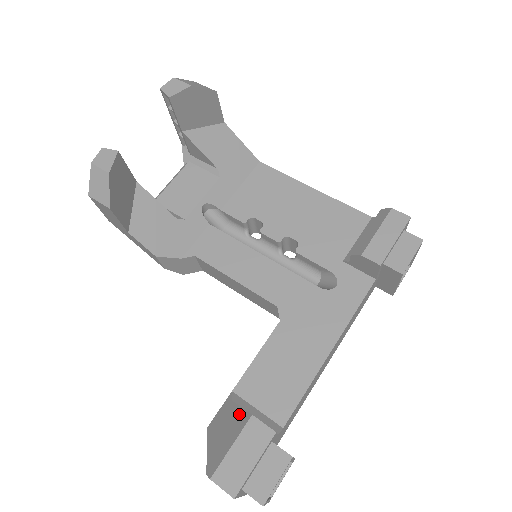
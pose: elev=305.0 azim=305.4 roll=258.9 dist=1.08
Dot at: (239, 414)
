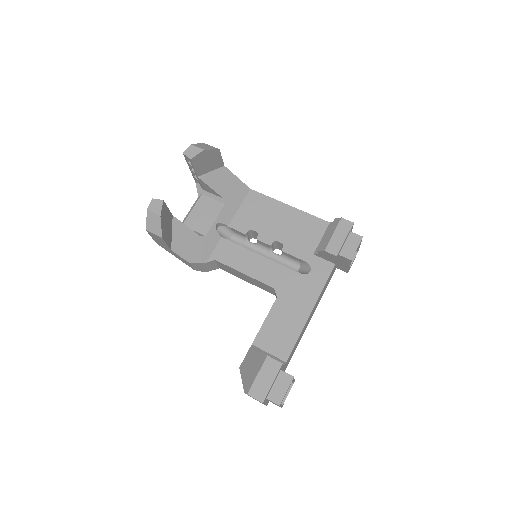
Dot at: (259, 356)
